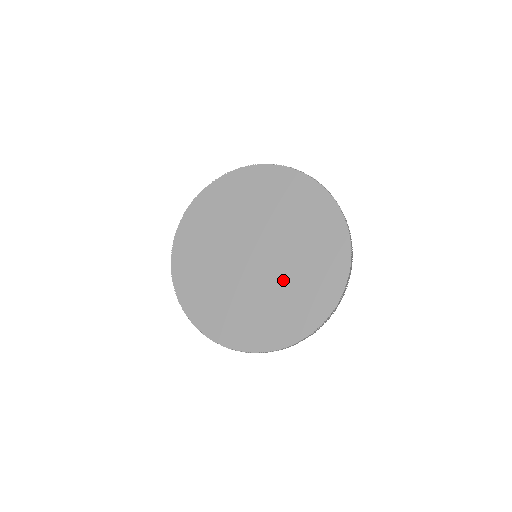
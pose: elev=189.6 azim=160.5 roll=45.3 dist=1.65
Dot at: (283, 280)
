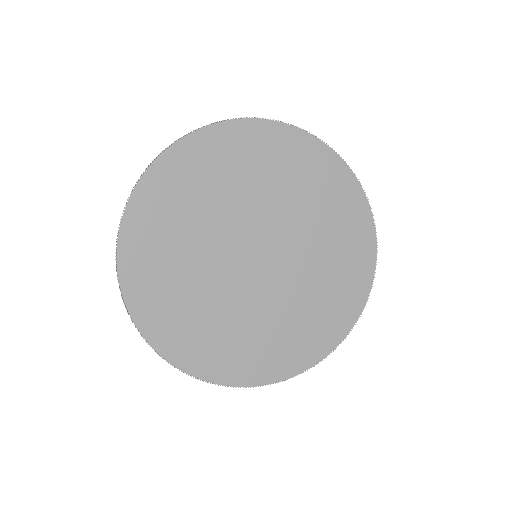
Dot at: (293, 294)
